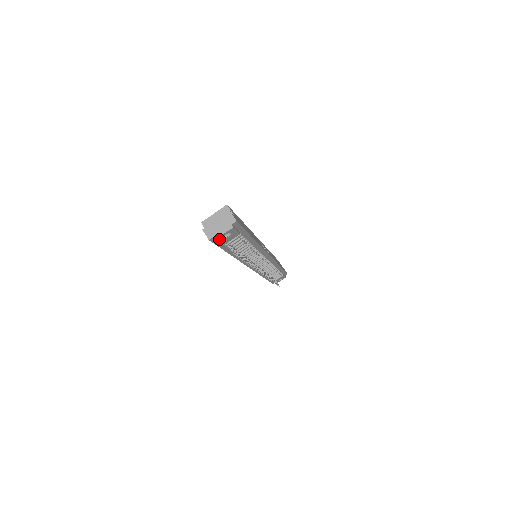
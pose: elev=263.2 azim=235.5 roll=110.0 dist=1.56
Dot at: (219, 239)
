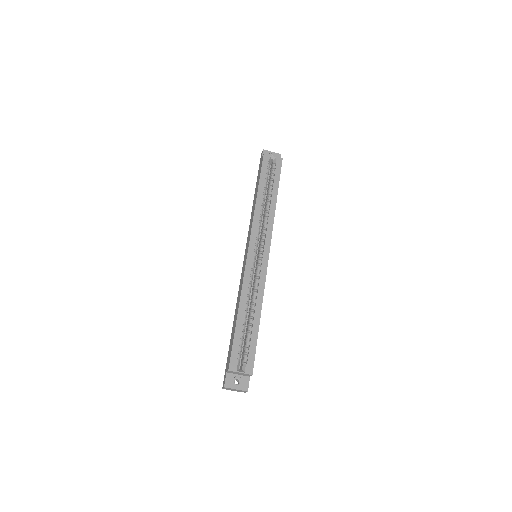
Dot at: occluded
